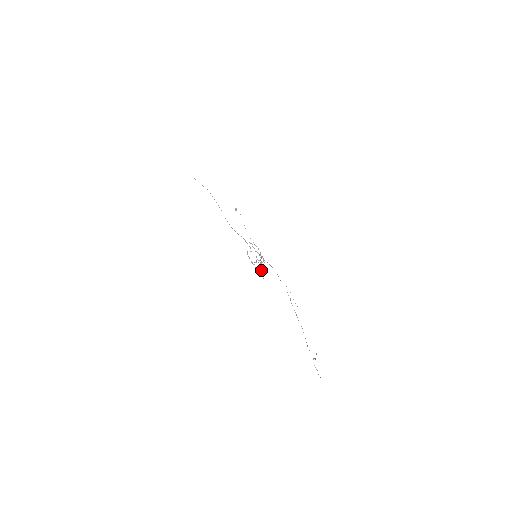
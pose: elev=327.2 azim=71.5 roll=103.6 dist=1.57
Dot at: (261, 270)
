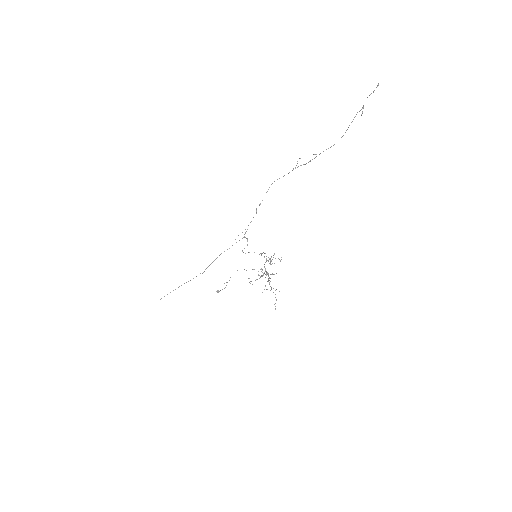
Dot at: occluded
